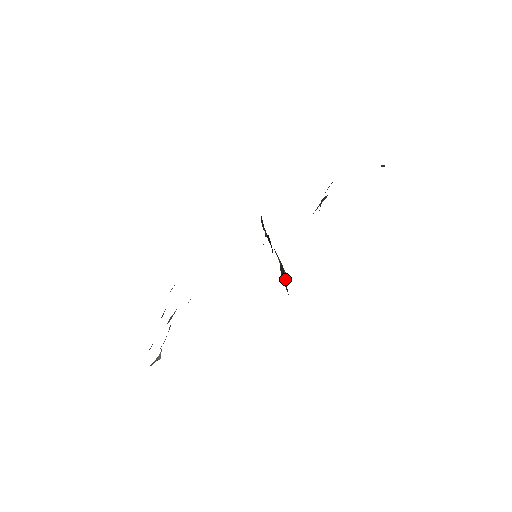
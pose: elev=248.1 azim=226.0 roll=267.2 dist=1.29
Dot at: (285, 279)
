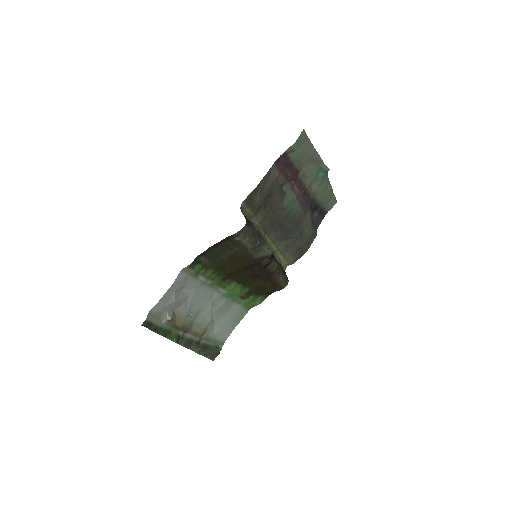
Dot at: (258, 234)
